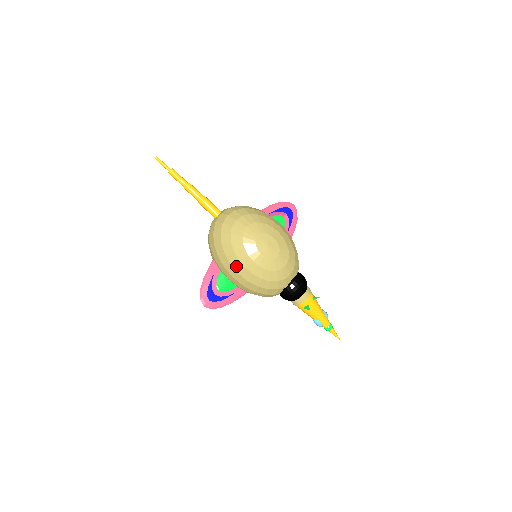
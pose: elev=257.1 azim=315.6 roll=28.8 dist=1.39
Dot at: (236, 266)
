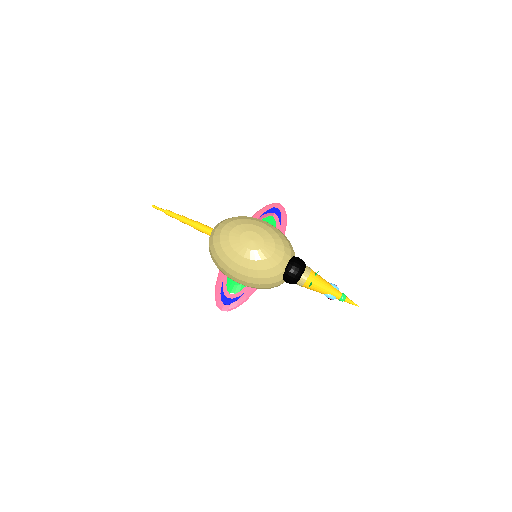
Dot at: (233, 267)
